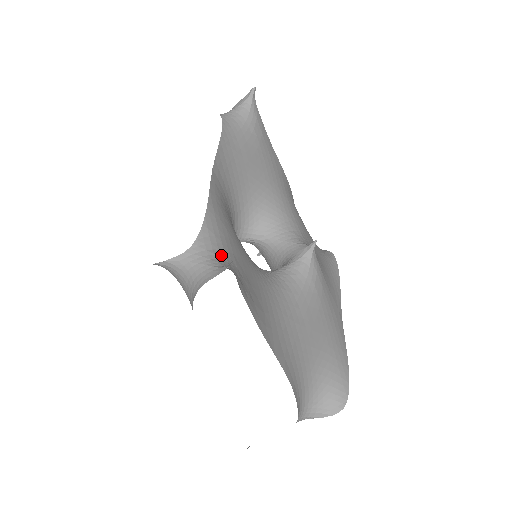
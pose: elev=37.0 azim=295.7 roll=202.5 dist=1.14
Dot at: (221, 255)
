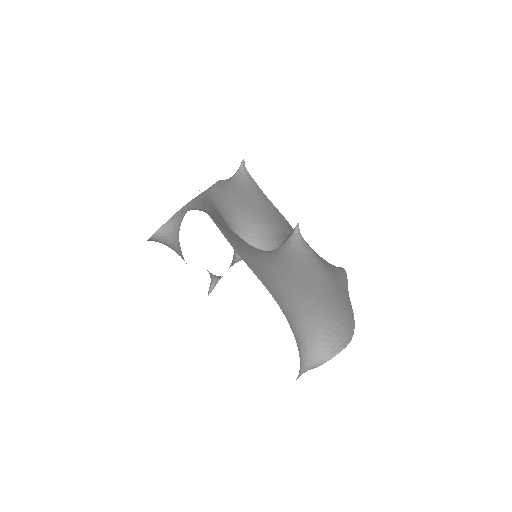
Dot at: (199, 210)
